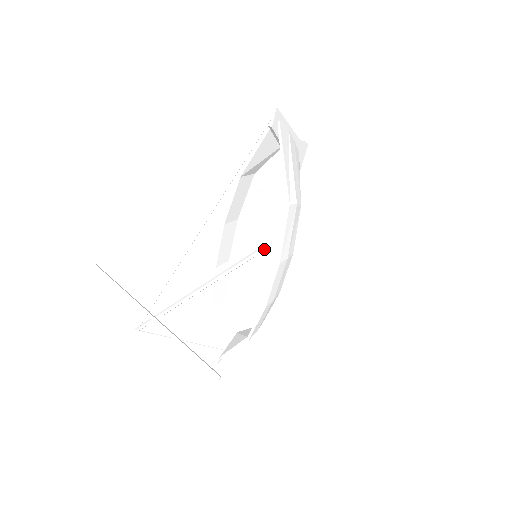
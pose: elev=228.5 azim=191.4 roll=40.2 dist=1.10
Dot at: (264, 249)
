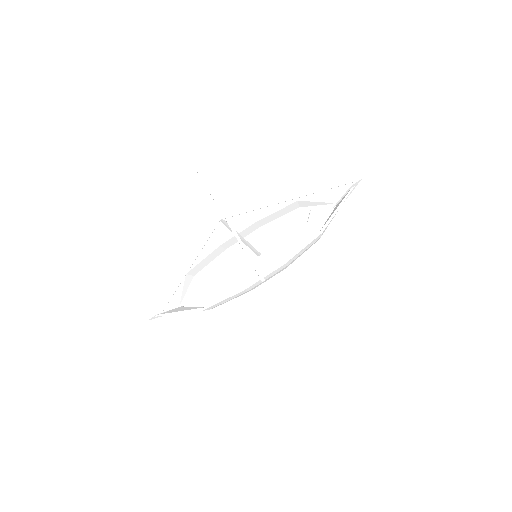
Dot at: (267, 255)
